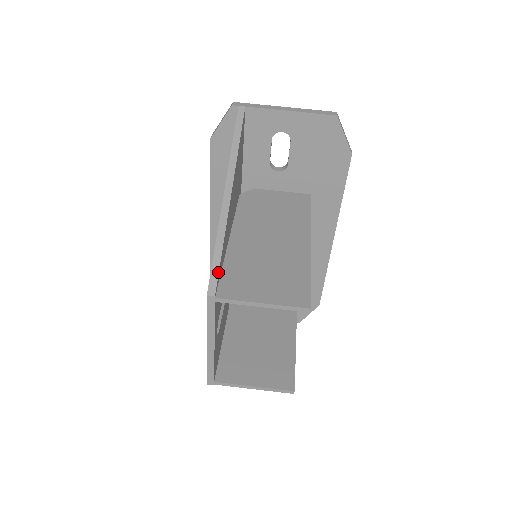
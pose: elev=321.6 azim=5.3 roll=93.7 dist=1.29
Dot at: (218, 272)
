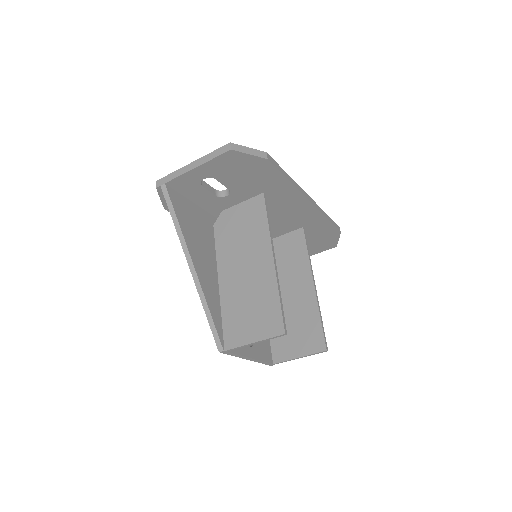
Dot at: (217, 333)
